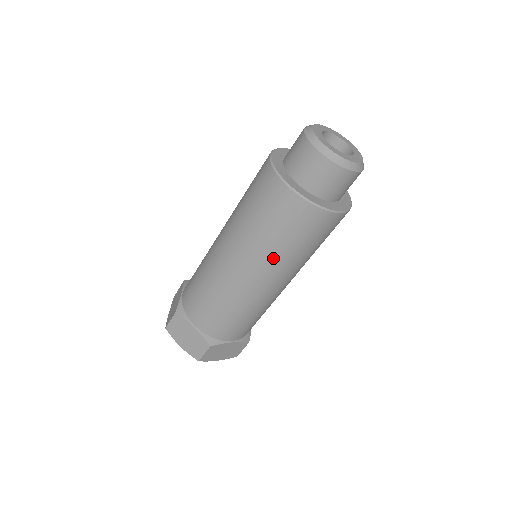
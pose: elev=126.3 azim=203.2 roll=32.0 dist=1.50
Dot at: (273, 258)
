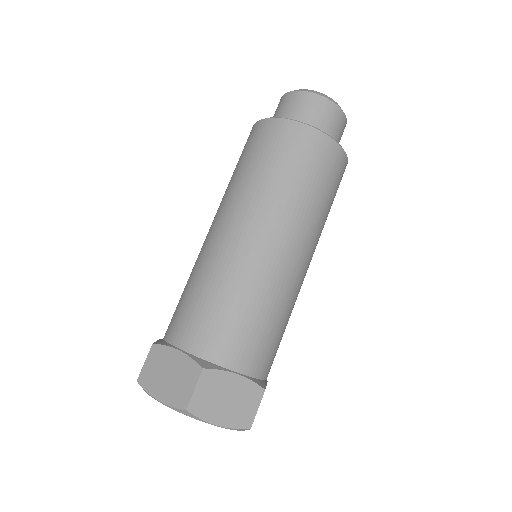
Dot at: (317, 224)
